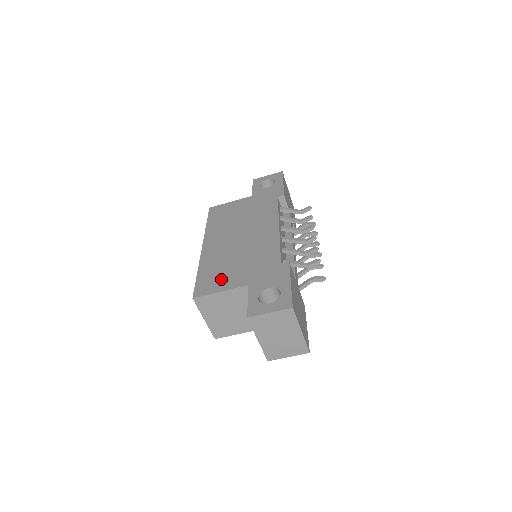
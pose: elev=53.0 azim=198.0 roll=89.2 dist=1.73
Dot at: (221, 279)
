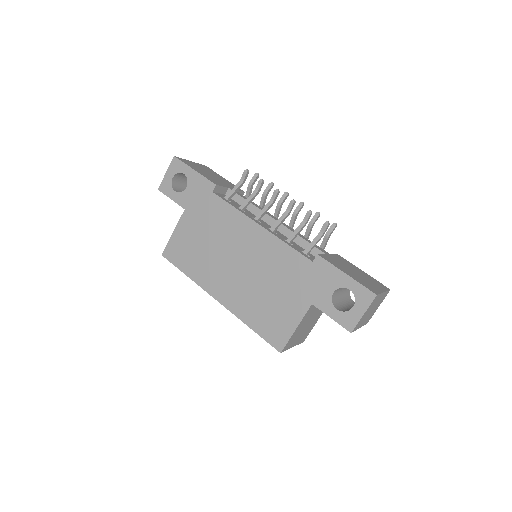
Dot at: (280, 317)
